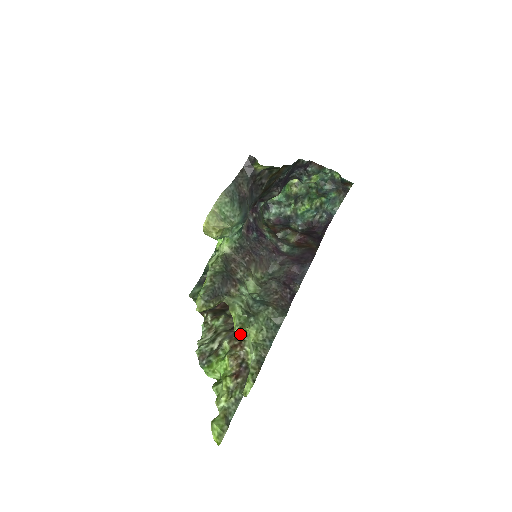
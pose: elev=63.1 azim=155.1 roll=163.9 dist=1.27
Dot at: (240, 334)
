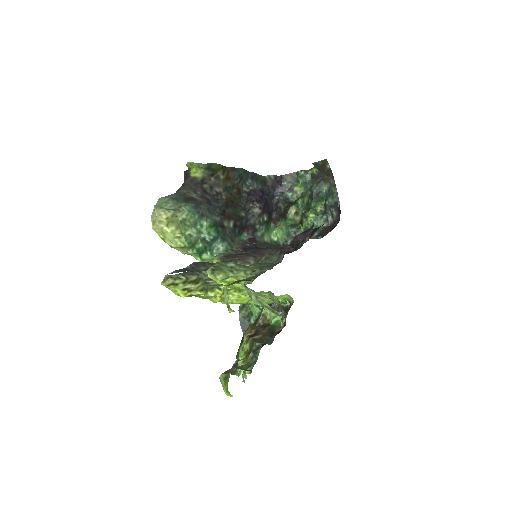
Dot at: occluded
